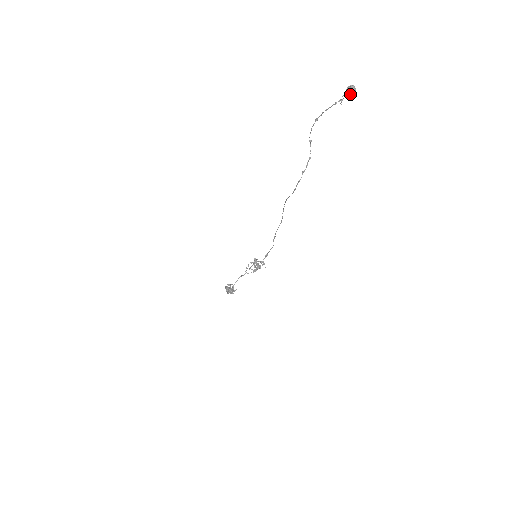
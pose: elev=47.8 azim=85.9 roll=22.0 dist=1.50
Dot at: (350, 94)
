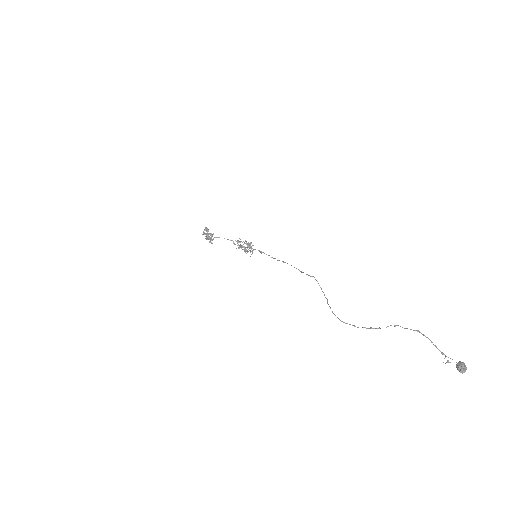
Dot at: (457, 369)
